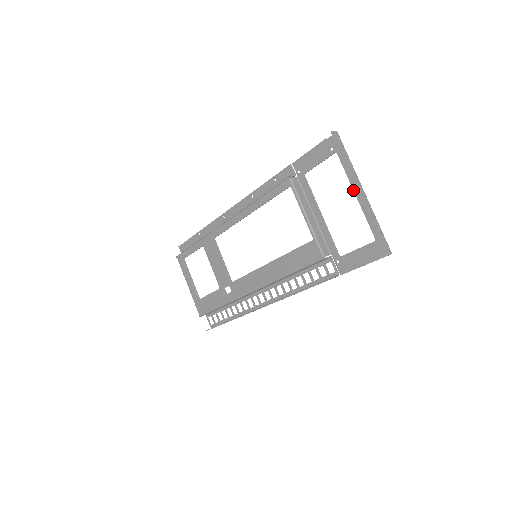
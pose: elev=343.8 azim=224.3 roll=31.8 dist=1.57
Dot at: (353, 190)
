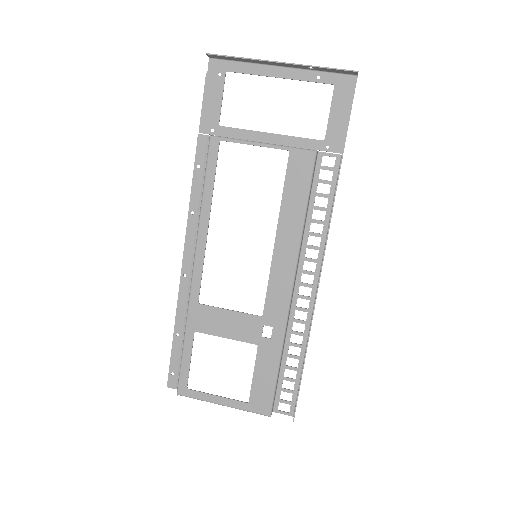
Dot at: occluded
